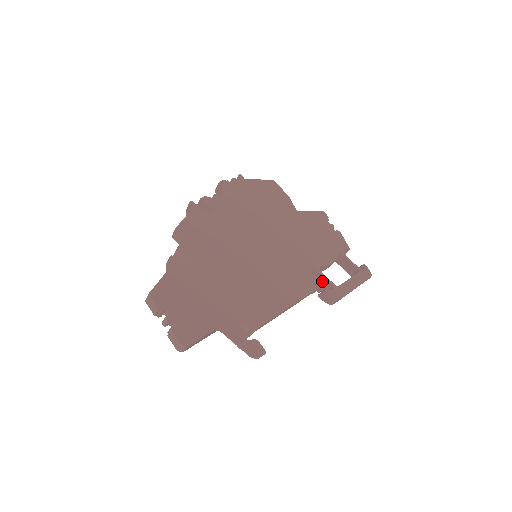
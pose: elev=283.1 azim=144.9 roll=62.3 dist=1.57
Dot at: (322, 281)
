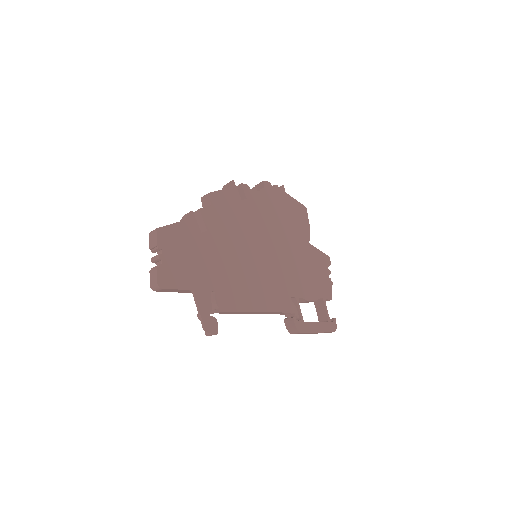
Dot at: (295, 309)
